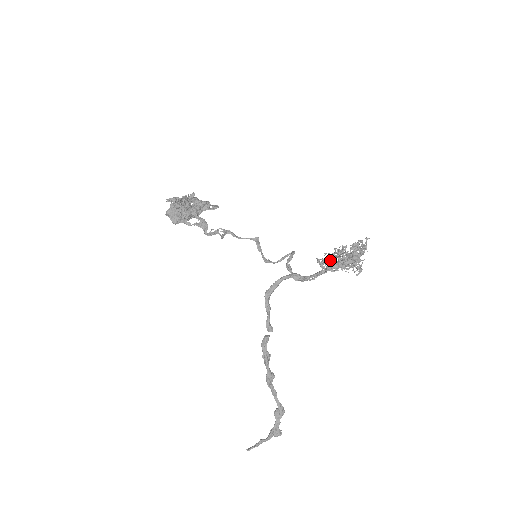
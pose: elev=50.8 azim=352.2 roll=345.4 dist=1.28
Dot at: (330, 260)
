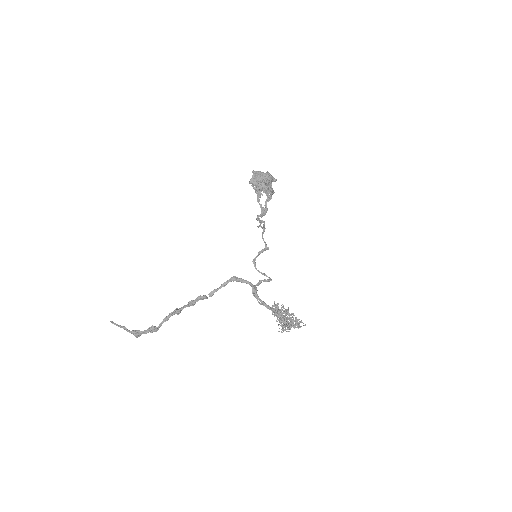
Dot at: (281, 311)
